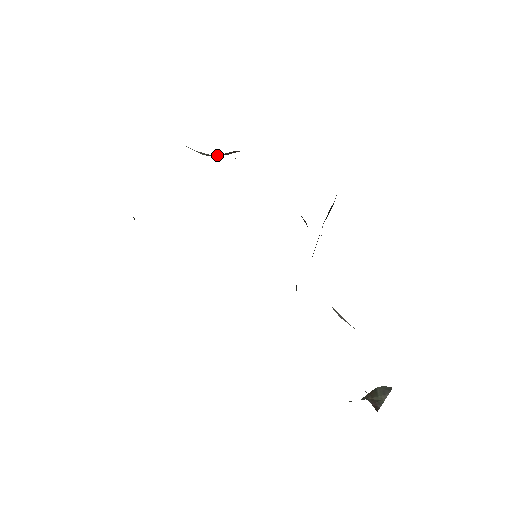
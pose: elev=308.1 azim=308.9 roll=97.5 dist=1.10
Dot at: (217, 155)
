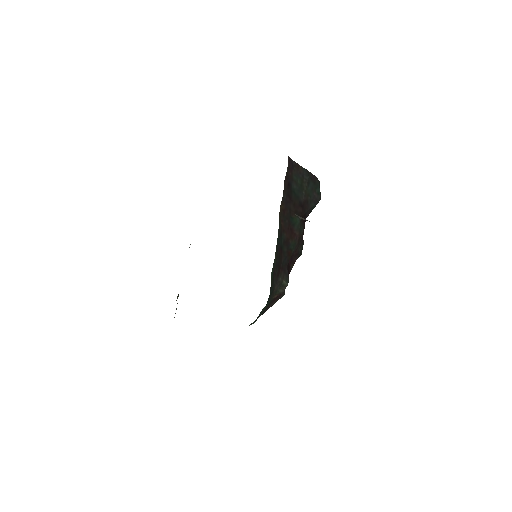
Dot at: occluded
